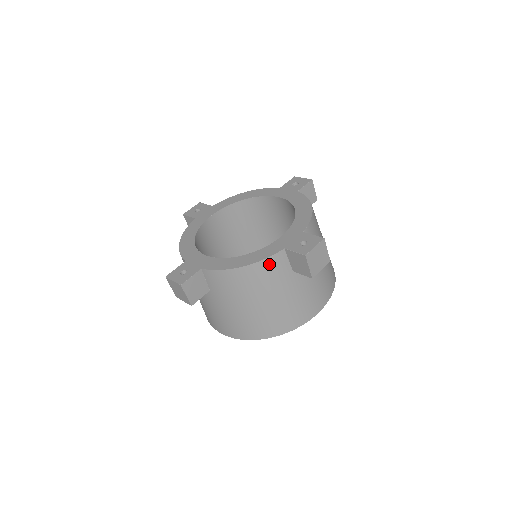
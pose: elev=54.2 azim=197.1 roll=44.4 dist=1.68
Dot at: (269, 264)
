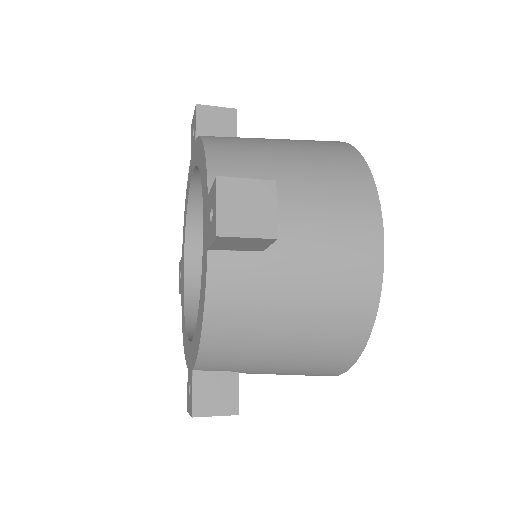
Dot at: (220, 289)
